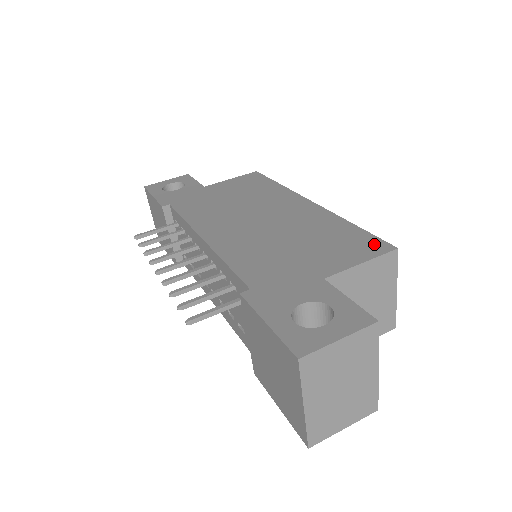
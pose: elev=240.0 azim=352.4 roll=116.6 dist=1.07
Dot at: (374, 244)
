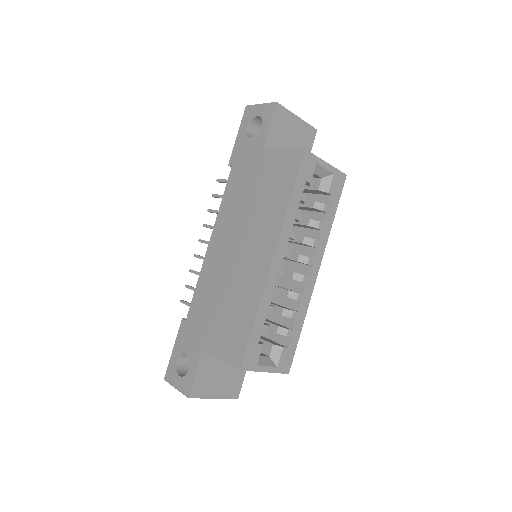
Dot at: (238, 352)
